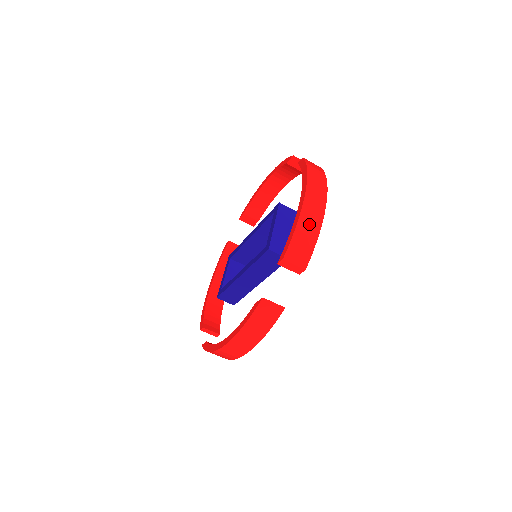
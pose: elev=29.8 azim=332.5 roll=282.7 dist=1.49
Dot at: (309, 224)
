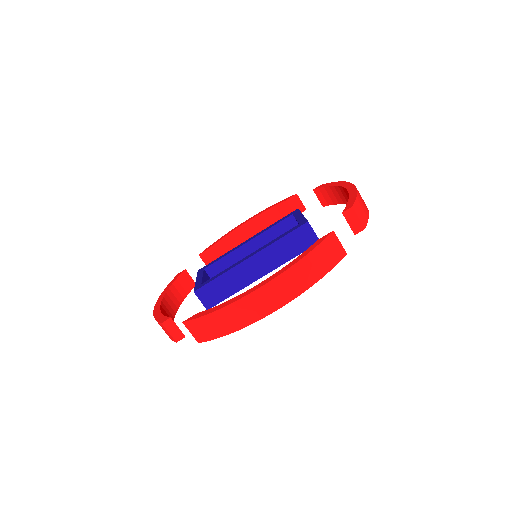
Dot at: occluded
